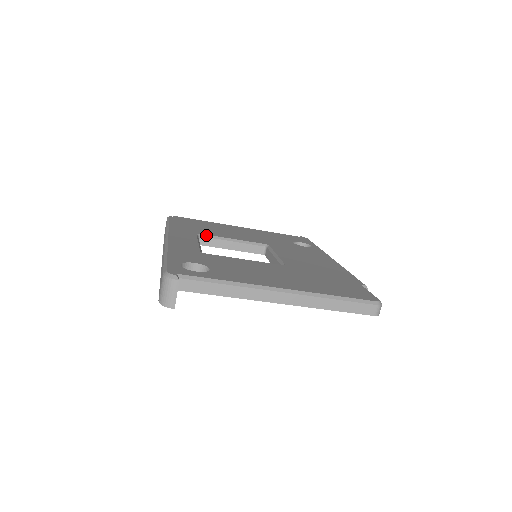
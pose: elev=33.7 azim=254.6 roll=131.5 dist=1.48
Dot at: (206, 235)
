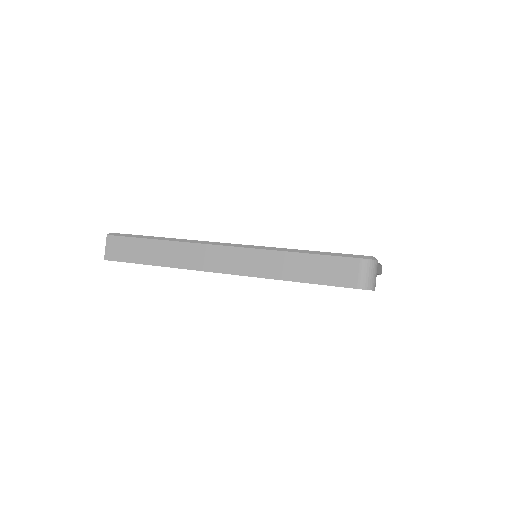
Dot at: occluded
